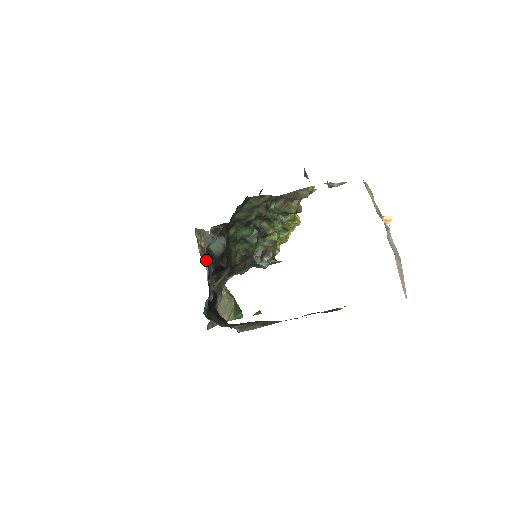
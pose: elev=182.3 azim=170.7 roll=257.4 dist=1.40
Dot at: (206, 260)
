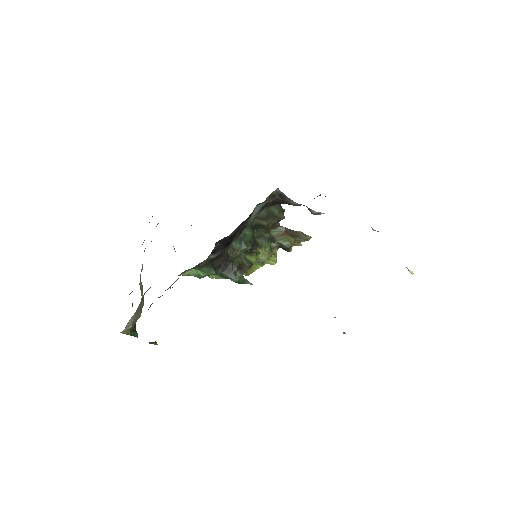
Dot at: occluded
